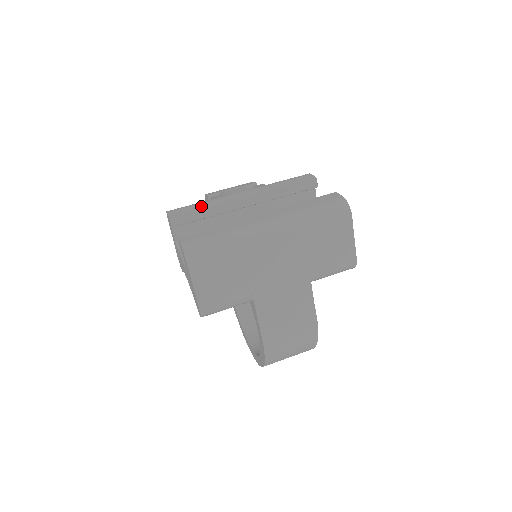
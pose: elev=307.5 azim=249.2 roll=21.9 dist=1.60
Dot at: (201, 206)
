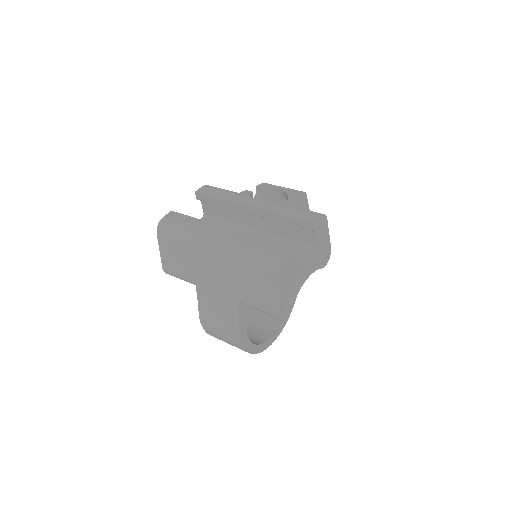
Dot at: (220, 195)
